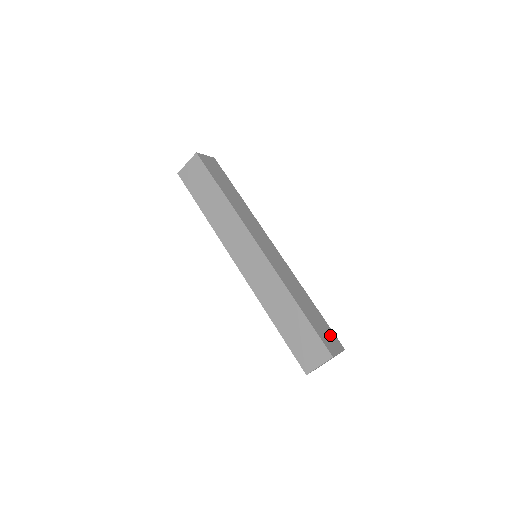
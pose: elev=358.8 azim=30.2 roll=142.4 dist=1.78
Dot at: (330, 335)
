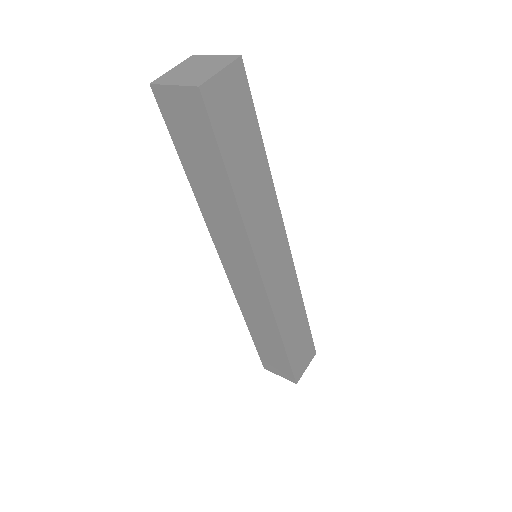
Dot at: (307, 350)
